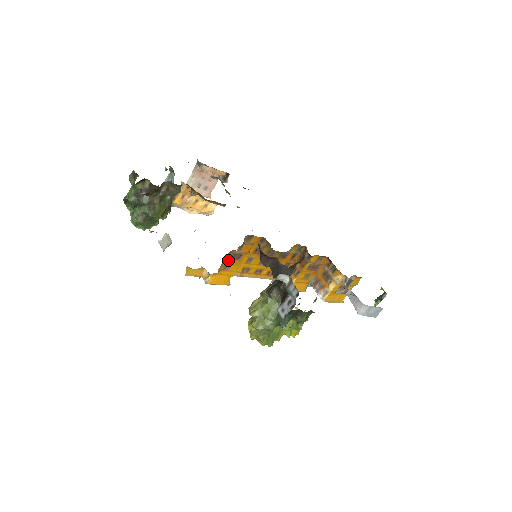
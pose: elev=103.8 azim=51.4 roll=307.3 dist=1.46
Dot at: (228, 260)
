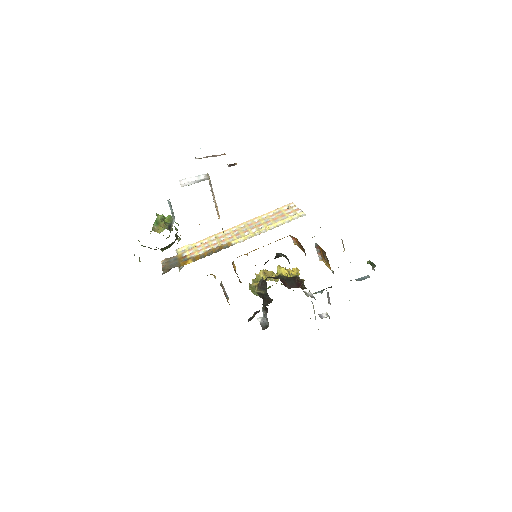
Dot at: occluded
